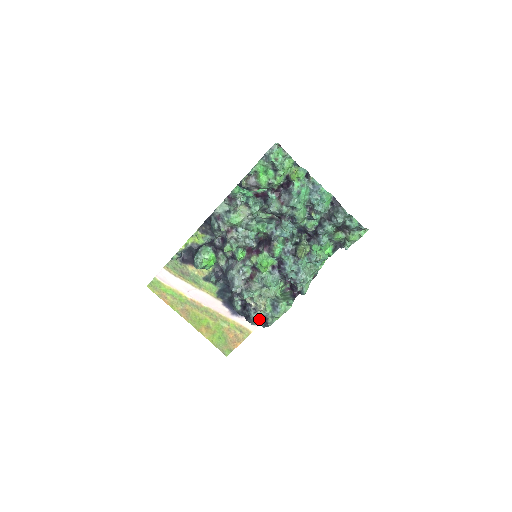
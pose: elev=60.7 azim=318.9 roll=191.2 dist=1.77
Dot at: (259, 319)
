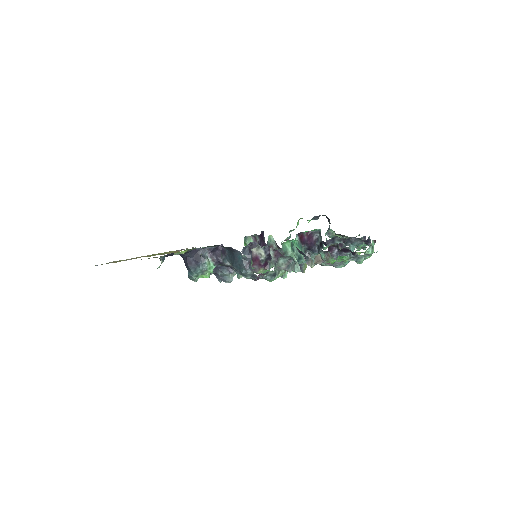
Dot at: occluded
